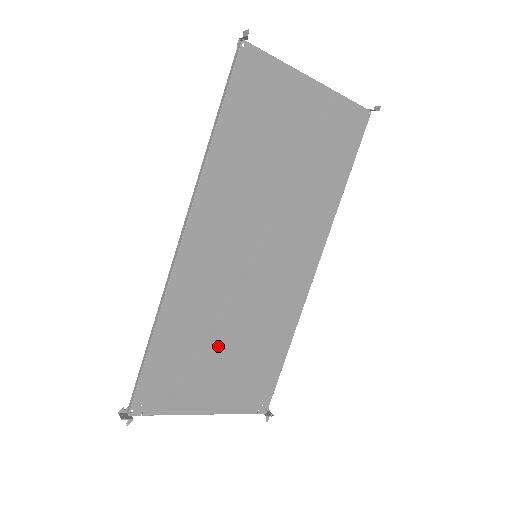
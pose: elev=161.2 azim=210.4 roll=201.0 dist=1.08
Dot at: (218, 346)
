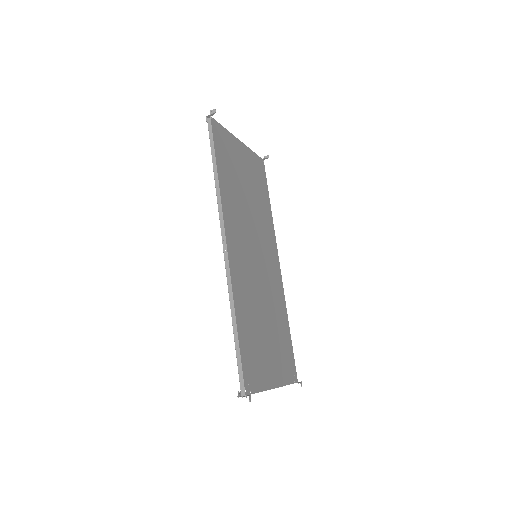
Dot at: (263, 328)
